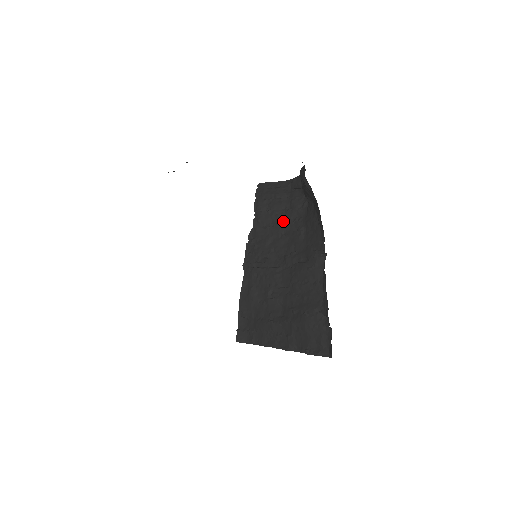
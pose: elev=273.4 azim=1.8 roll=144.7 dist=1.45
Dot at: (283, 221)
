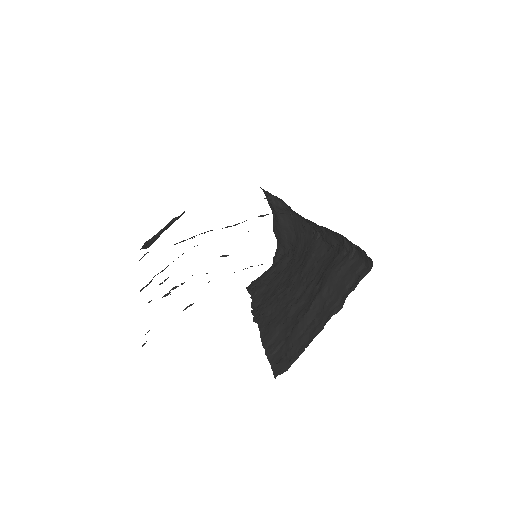
Dot at: (277, 274)
